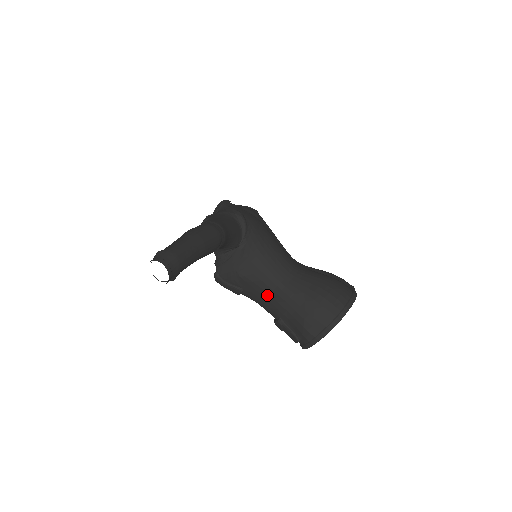
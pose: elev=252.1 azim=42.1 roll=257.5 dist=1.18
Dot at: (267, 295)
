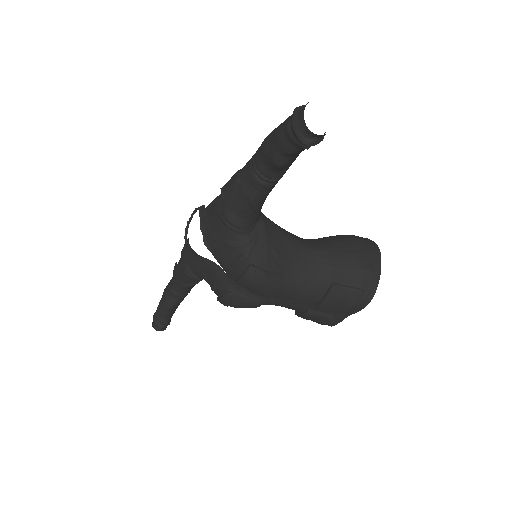
Dot at: (307, 265)
